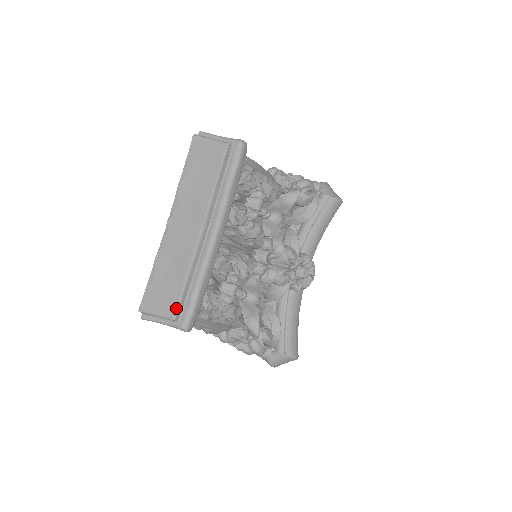
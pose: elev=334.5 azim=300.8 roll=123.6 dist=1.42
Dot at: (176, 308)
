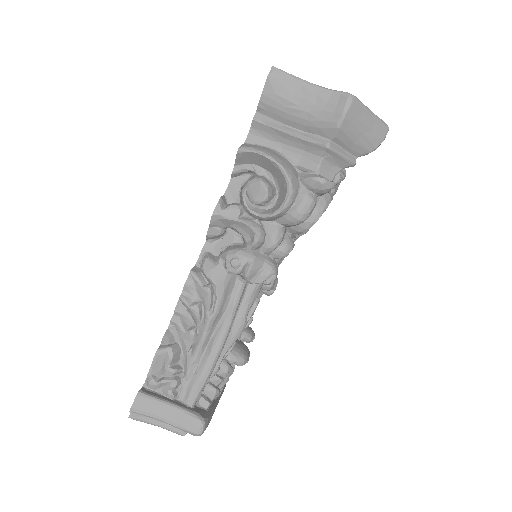
Dot at: occluded
